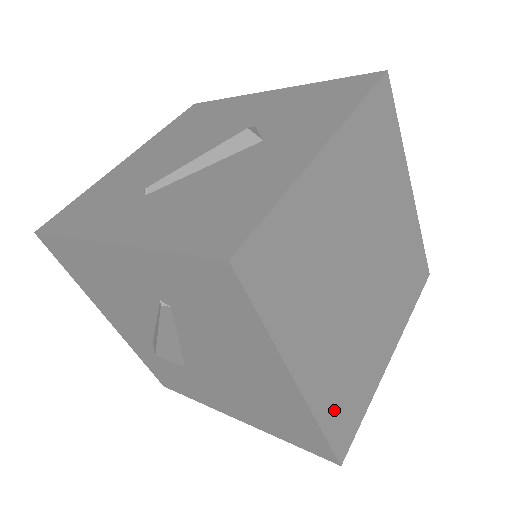
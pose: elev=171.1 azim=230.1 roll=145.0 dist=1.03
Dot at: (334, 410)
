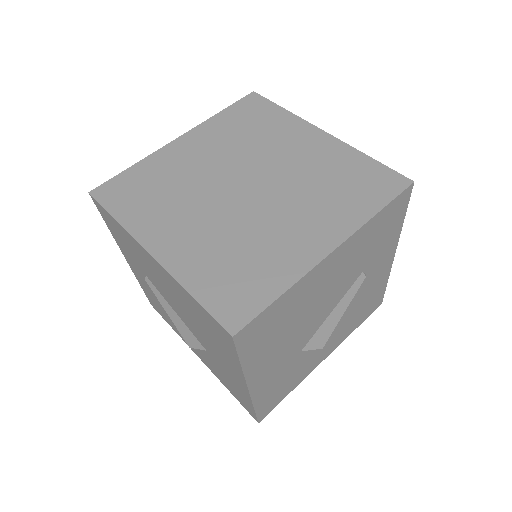
Dot at: (210, 282)
